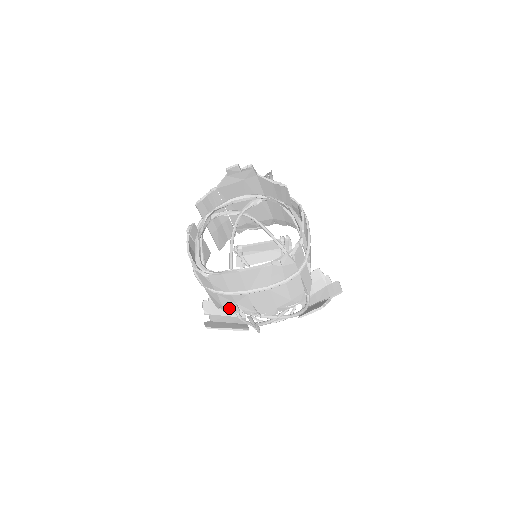
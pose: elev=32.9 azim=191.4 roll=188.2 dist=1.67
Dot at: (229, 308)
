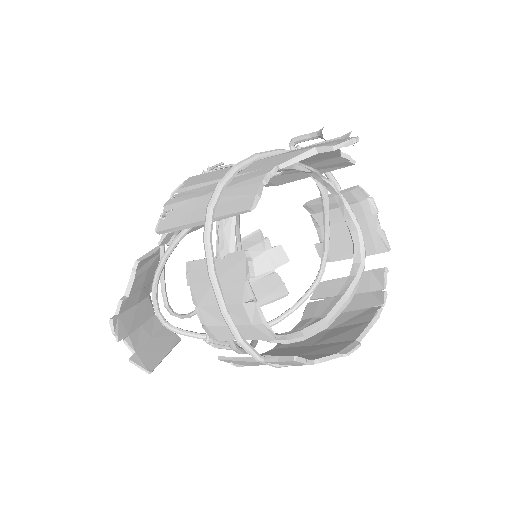
Dot at: occluded
